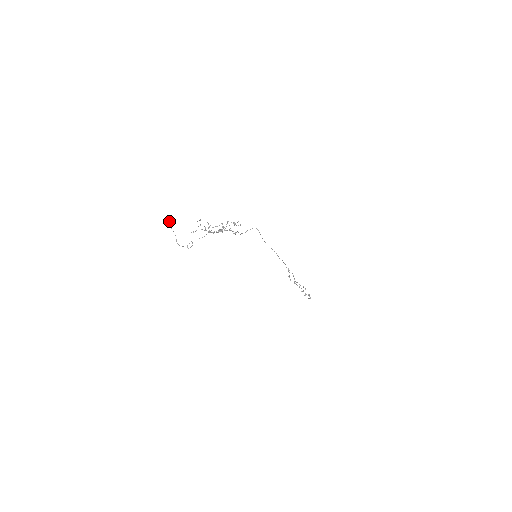
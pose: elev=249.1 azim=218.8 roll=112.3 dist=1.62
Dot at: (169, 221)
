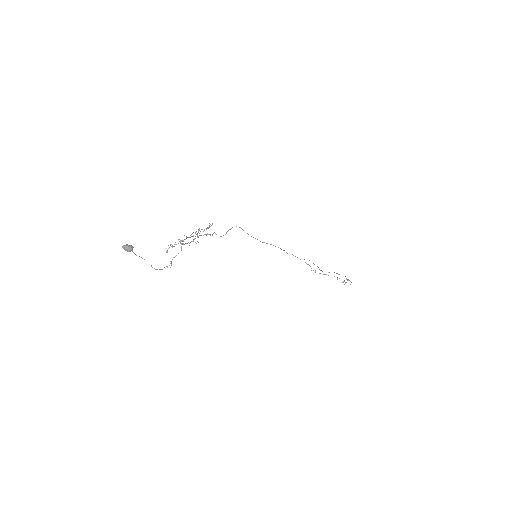
Dot at: (128, 247)
